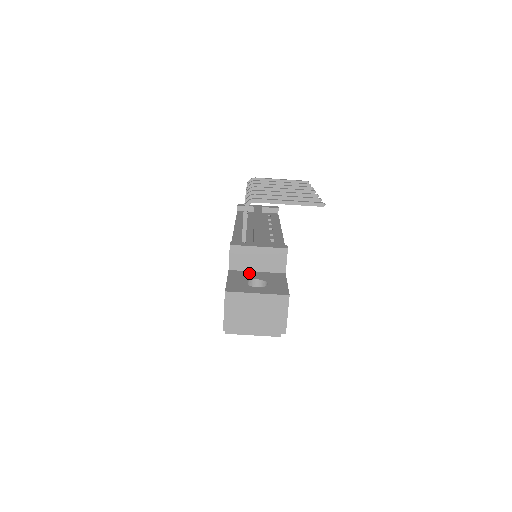
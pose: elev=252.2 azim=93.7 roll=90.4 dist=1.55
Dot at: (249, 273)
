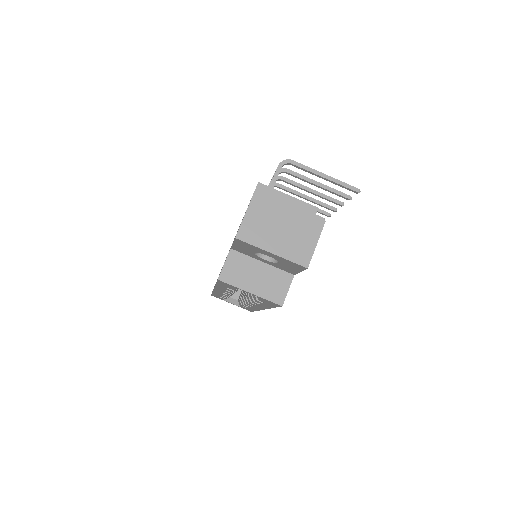
Dot at: occluded
